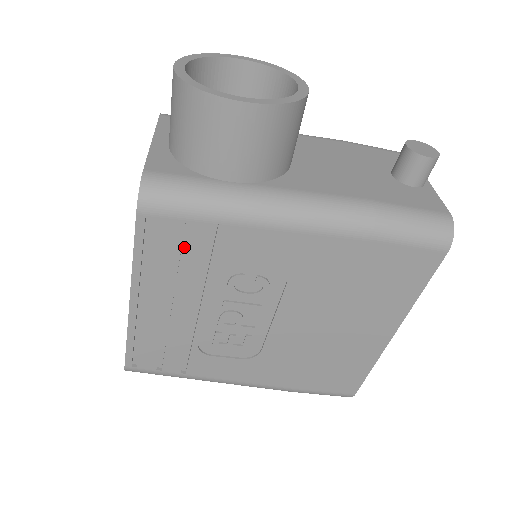
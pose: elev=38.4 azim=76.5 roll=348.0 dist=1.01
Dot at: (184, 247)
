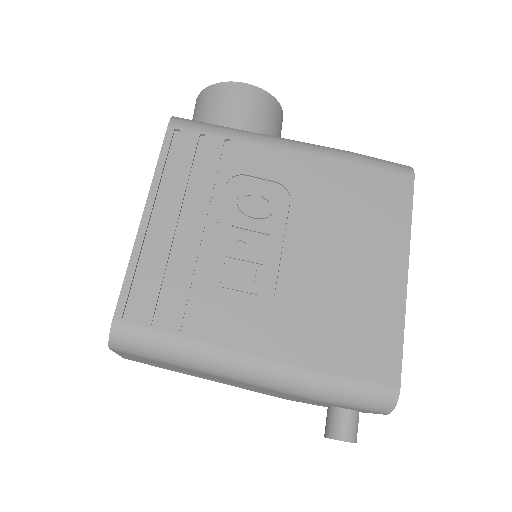
Dot at: (201, 158)
